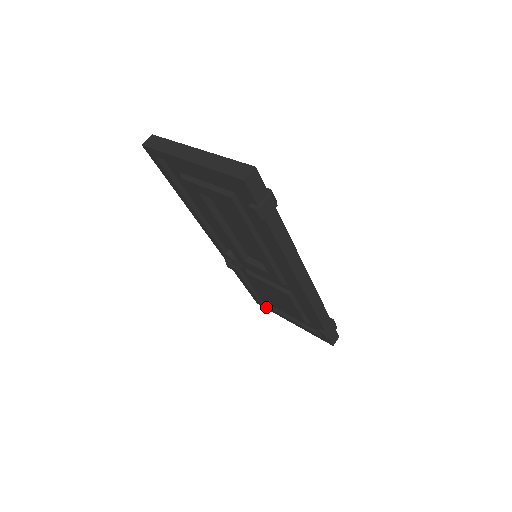
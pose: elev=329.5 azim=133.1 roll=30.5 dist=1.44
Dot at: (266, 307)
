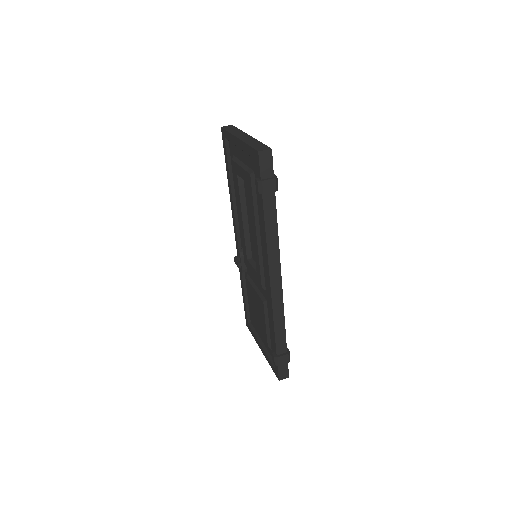
Dot at: (250, 329)
